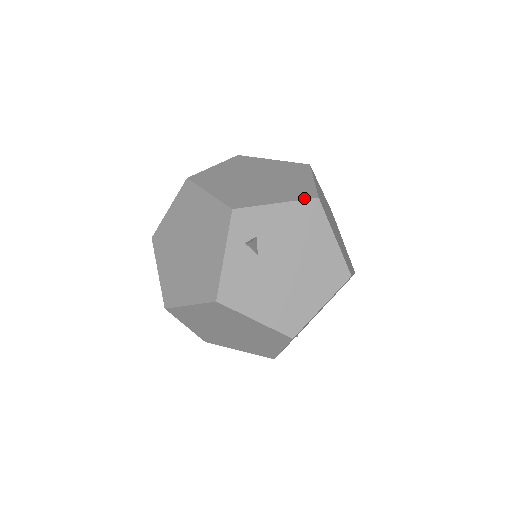
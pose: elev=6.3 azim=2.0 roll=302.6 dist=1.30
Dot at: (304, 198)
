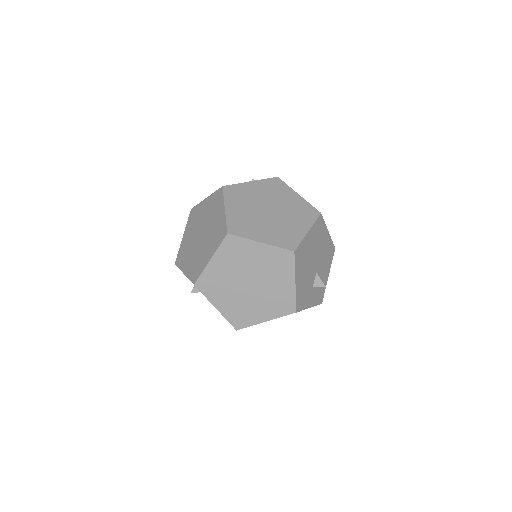
Dot at: (231, 322)
